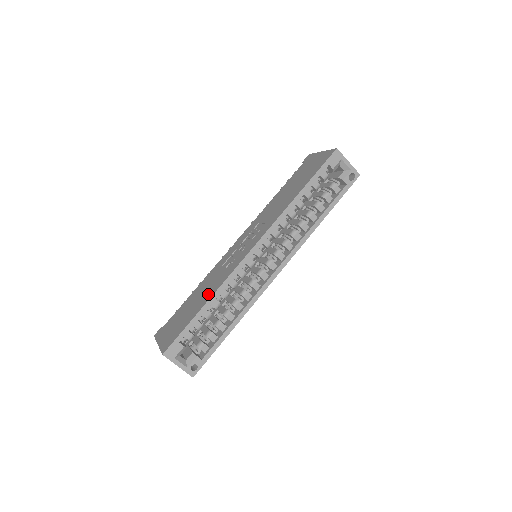
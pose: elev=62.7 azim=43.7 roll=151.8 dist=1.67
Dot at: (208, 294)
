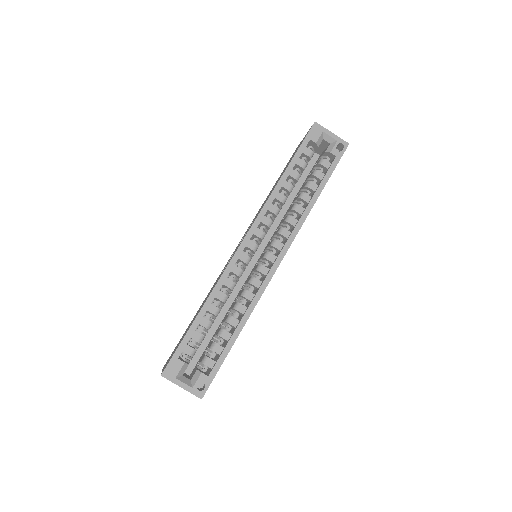
Dot at: occluded
